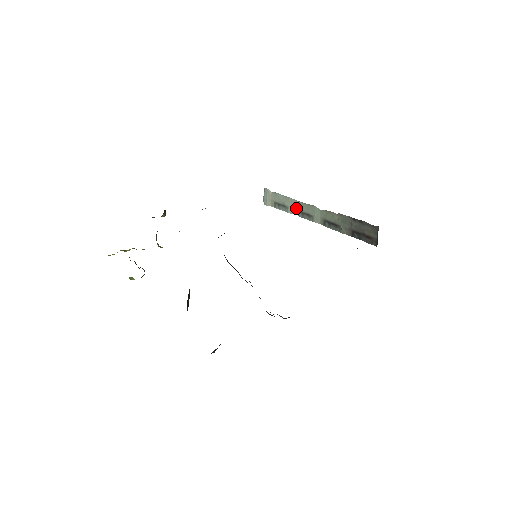
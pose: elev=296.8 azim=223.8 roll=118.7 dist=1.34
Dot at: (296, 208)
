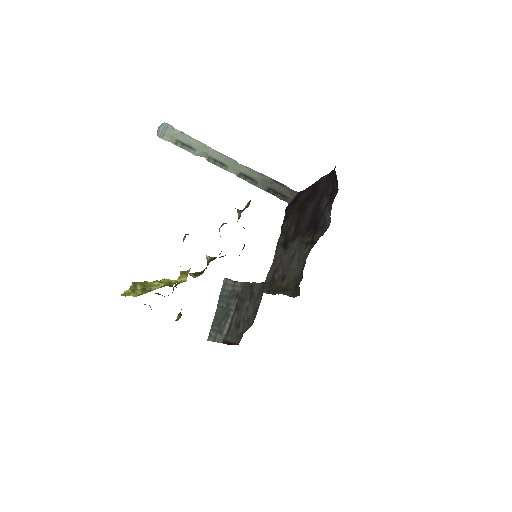
Dot at: (208, 154)
